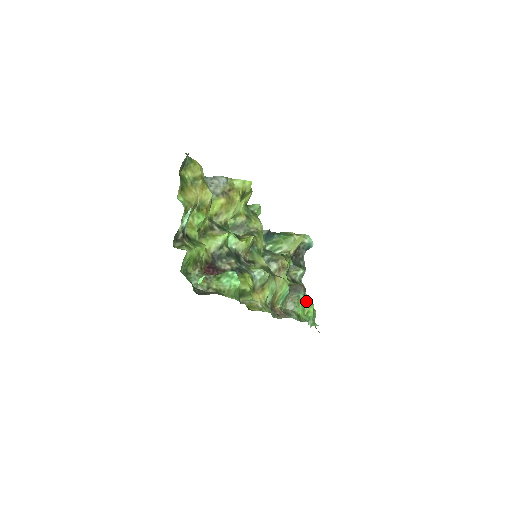
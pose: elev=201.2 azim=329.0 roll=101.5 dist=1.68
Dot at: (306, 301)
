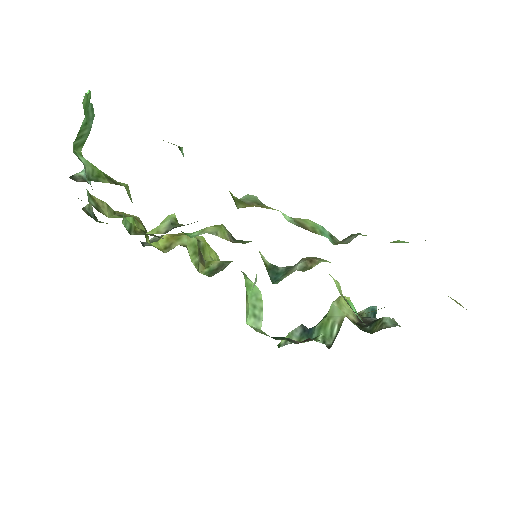
Dot at: occluded
